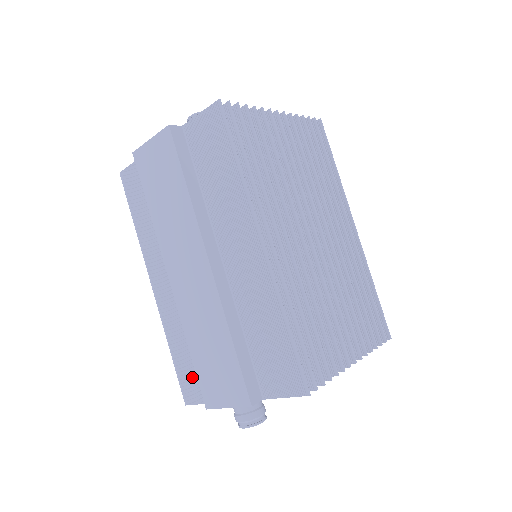
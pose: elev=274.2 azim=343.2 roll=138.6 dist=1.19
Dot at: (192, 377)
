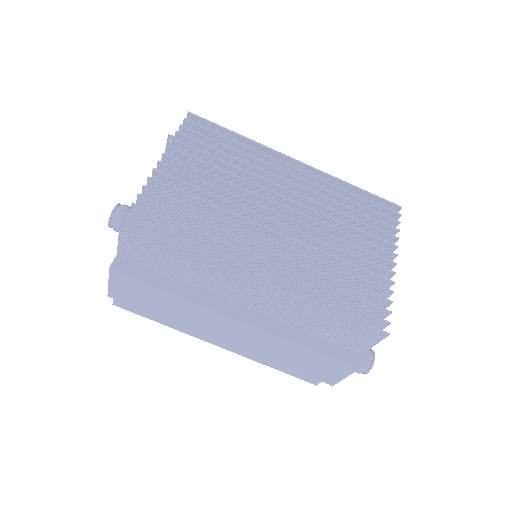
Dot at: occluded
